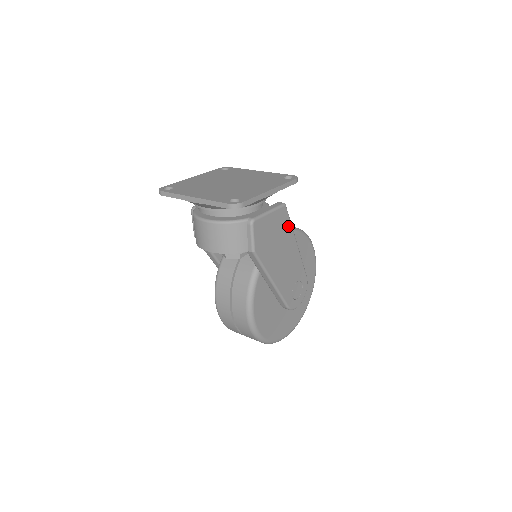
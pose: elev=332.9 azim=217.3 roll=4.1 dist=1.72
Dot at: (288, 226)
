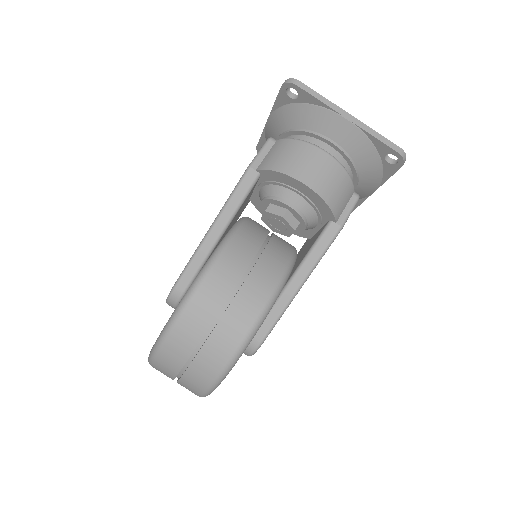
Dot at: occluded
